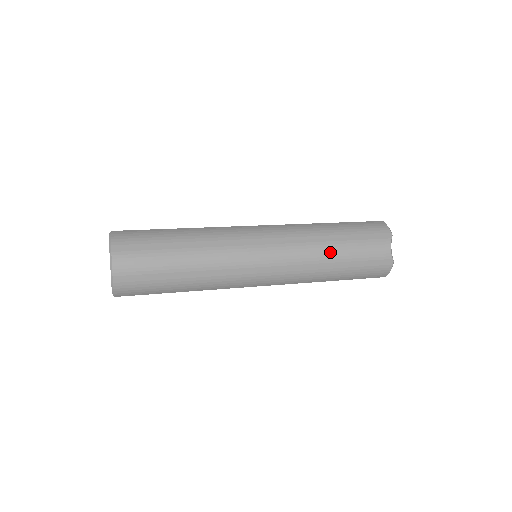
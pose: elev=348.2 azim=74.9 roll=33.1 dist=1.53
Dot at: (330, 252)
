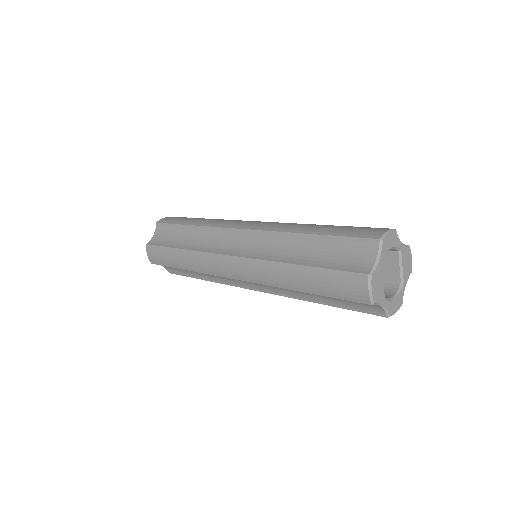
Dot at: (299, 250)
